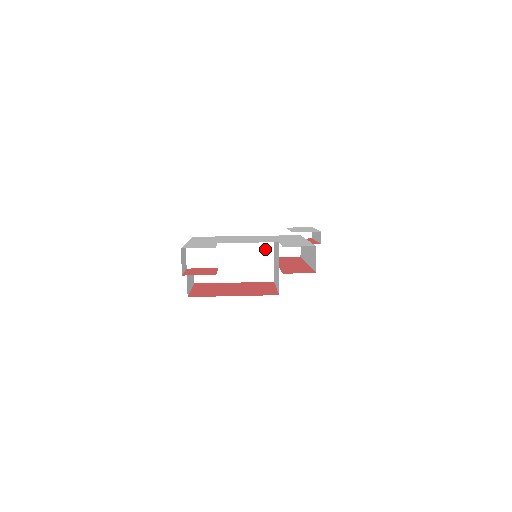
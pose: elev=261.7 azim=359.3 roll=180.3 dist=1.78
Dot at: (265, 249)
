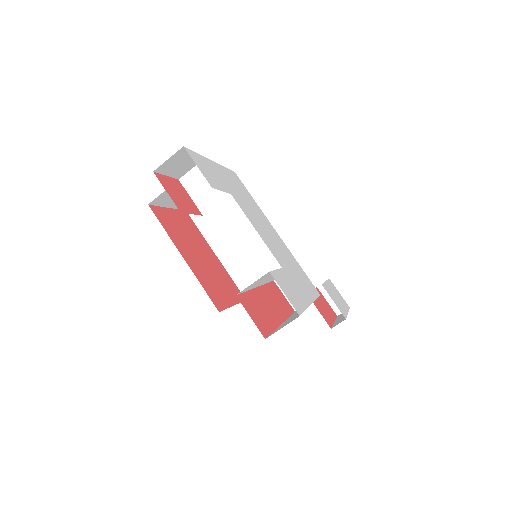
Dot at: (276, 264)
